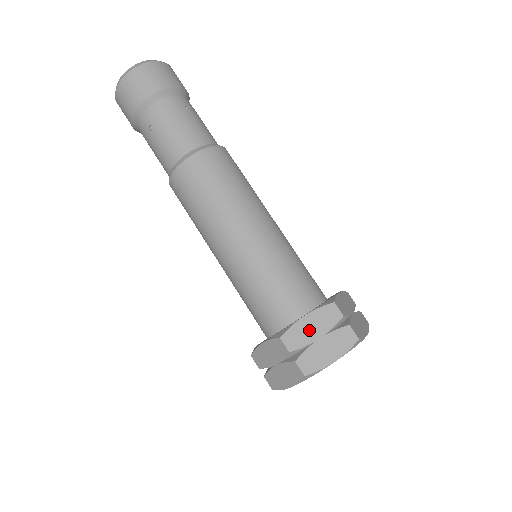
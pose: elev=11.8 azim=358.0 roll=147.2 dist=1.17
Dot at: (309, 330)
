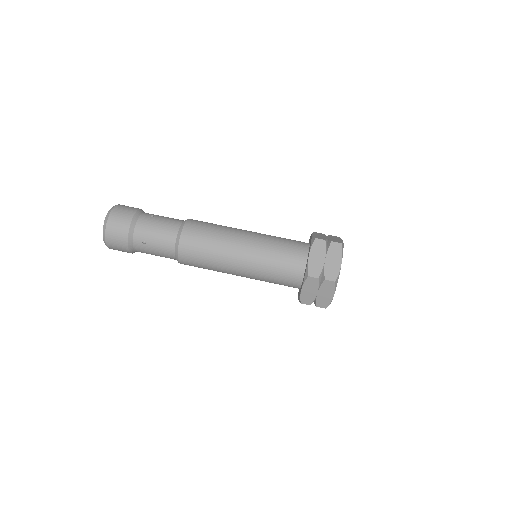
Dot at: (317, 260)
